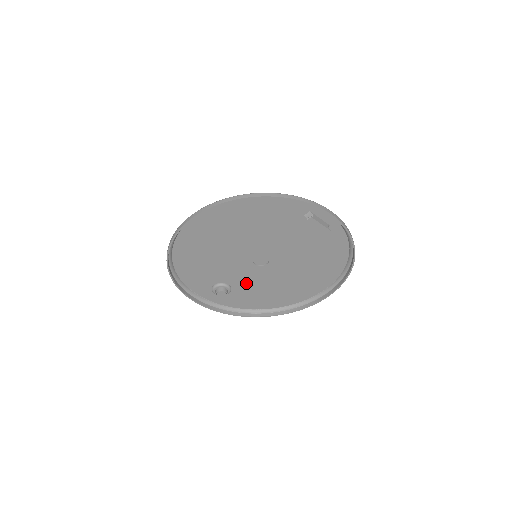
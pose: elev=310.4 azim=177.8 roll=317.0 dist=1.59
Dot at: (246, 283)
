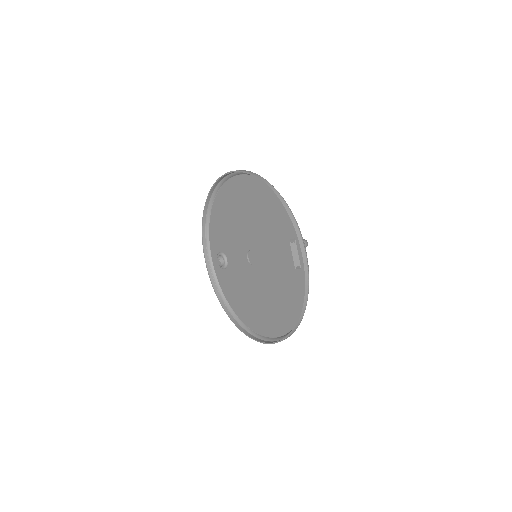
Dot at: (236, 271)
